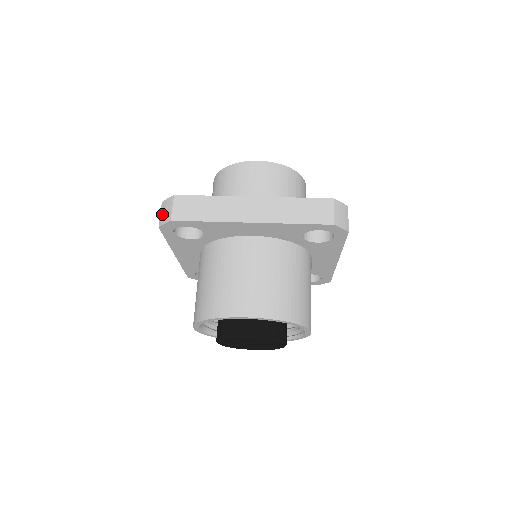
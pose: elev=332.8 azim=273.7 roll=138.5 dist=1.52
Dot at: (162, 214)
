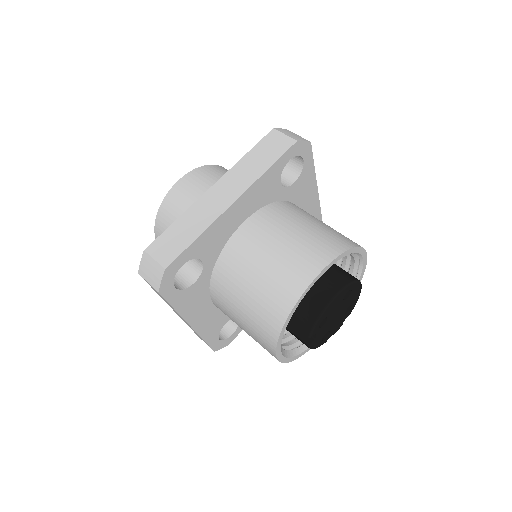
Dot at: (150, 279)
